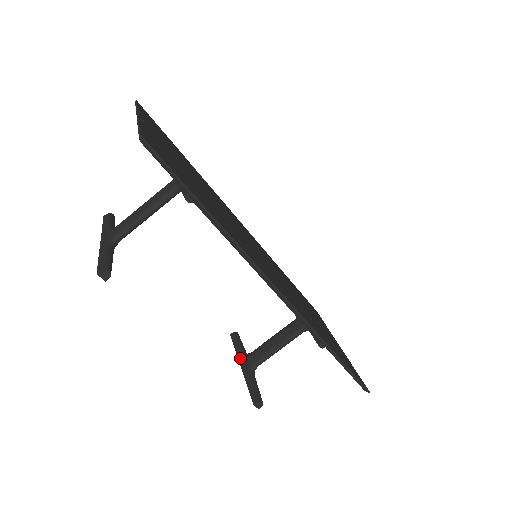
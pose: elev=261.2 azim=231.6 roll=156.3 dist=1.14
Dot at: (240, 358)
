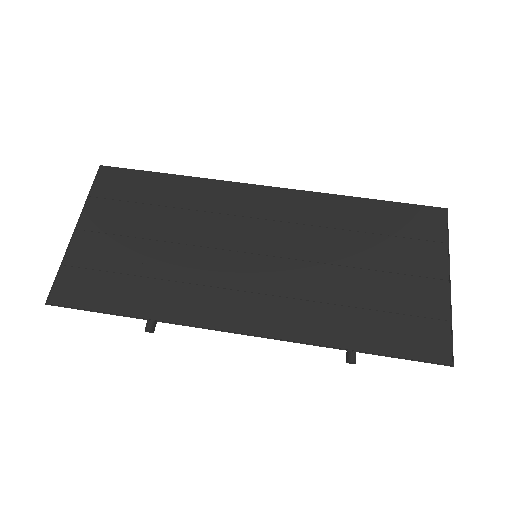
Dot at: occluded
